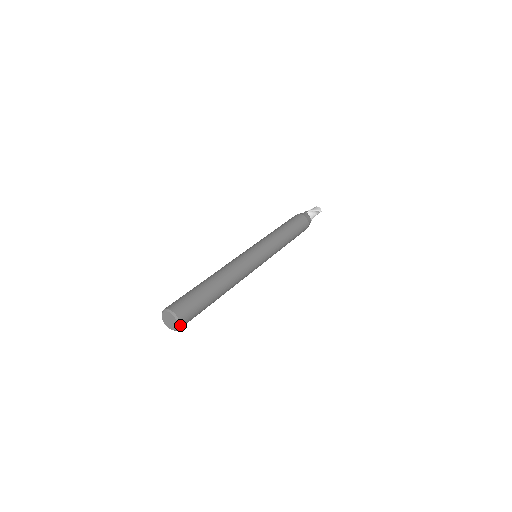
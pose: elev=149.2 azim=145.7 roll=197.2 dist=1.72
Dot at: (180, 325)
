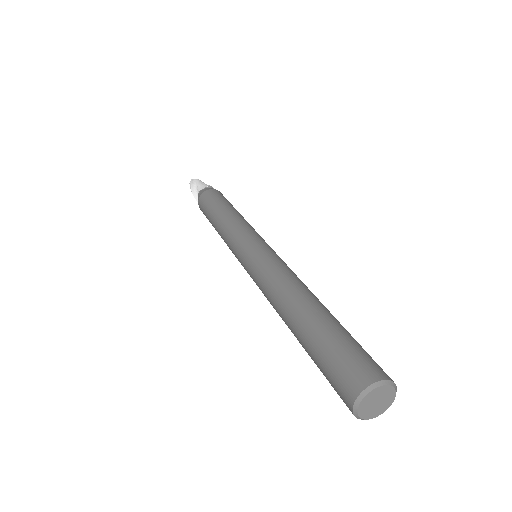
Dot at: (383, 410)
